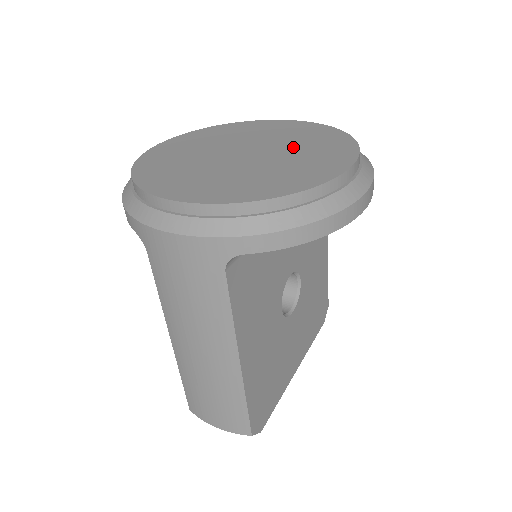
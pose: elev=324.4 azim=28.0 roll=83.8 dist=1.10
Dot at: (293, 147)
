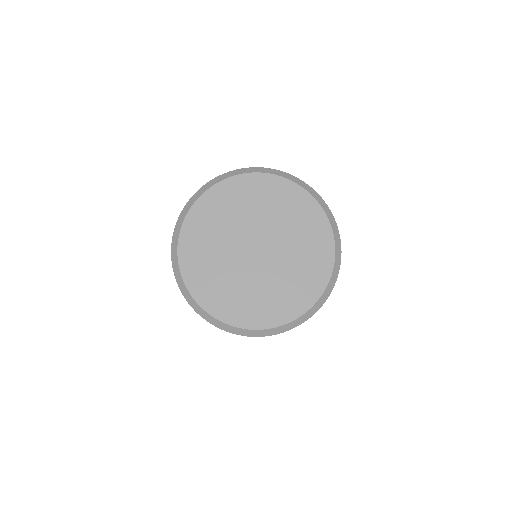
Dot at: (279, 276)
